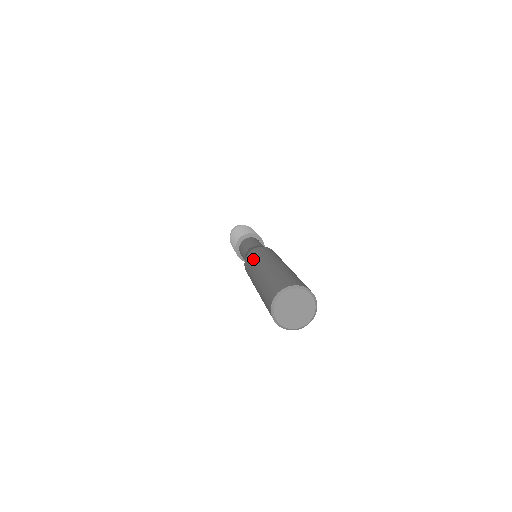
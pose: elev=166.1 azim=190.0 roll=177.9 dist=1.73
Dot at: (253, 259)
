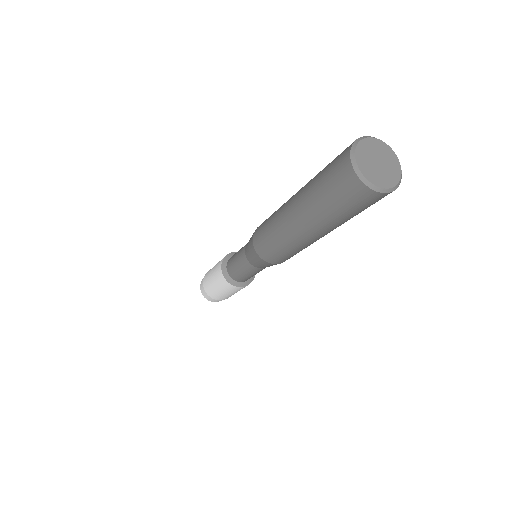
Dot at: occluded
